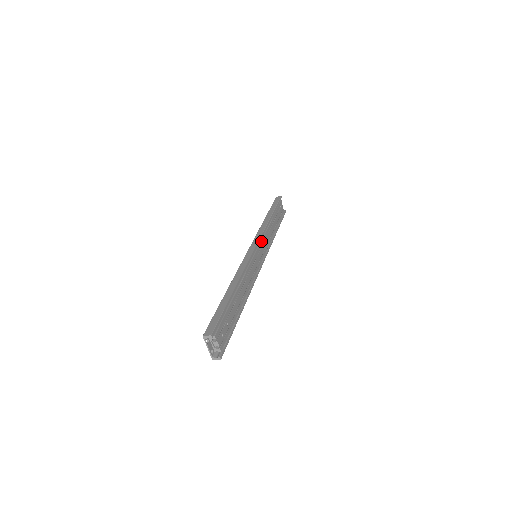
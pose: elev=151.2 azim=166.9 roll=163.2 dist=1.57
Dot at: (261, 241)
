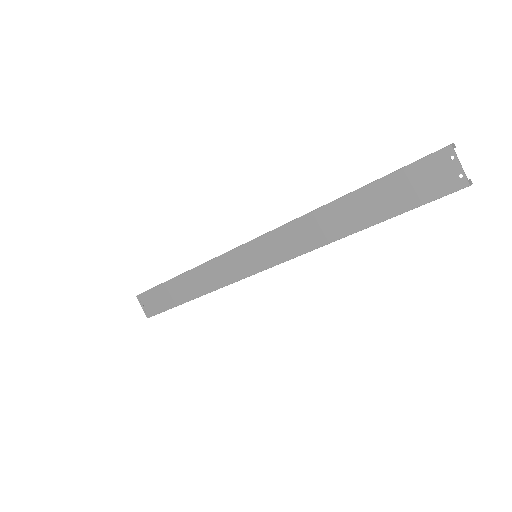
Dot at: occluded
